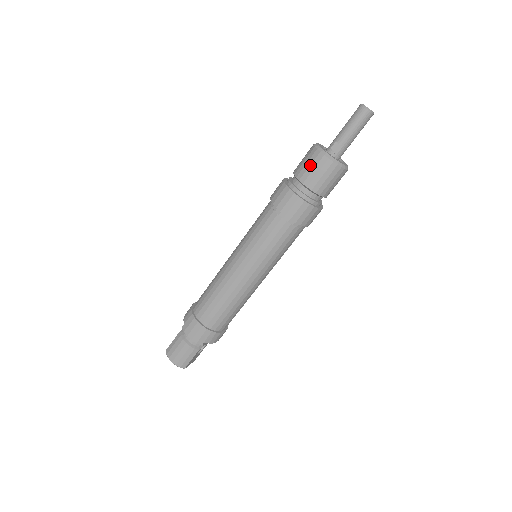
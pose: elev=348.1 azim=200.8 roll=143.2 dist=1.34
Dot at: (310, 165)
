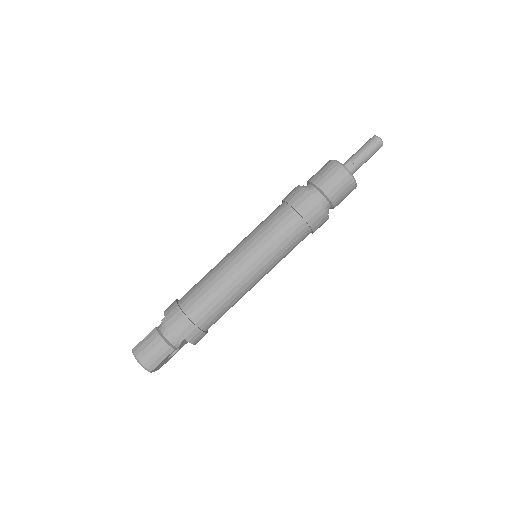
Dot at: (328, 173)
